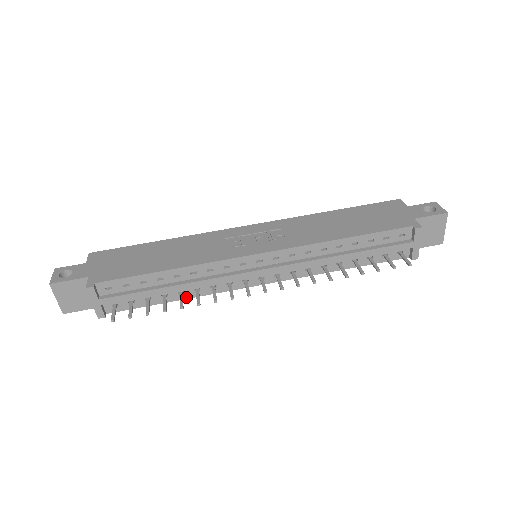
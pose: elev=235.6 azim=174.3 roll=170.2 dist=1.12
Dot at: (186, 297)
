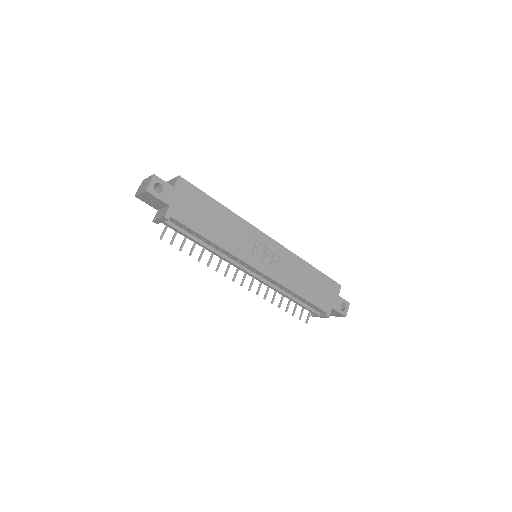
Dot at: occluded
